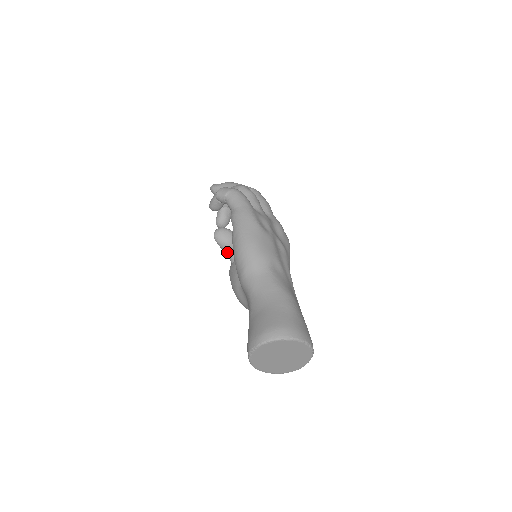
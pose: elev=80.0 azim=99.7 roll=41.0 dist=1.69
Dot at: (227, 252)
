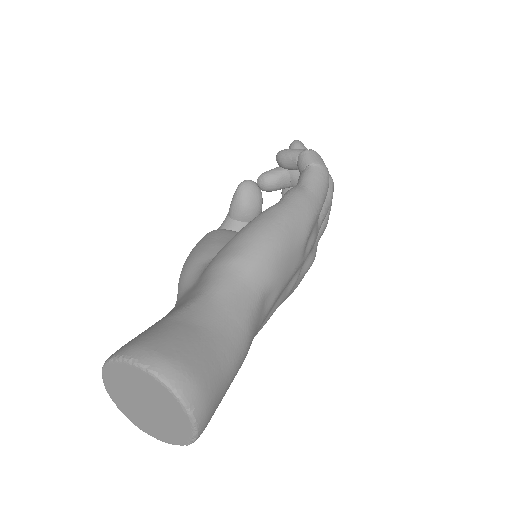
Dot at: (231, 213)
